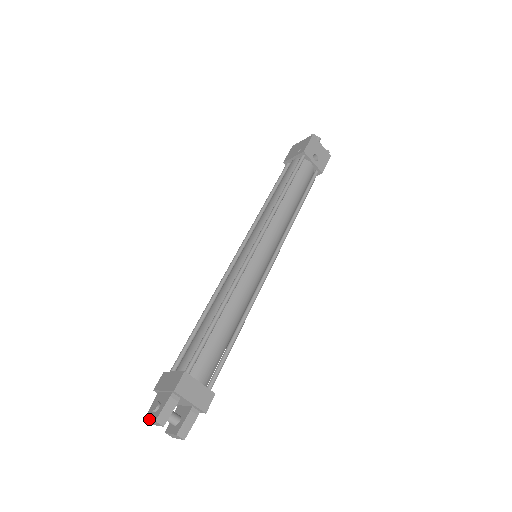
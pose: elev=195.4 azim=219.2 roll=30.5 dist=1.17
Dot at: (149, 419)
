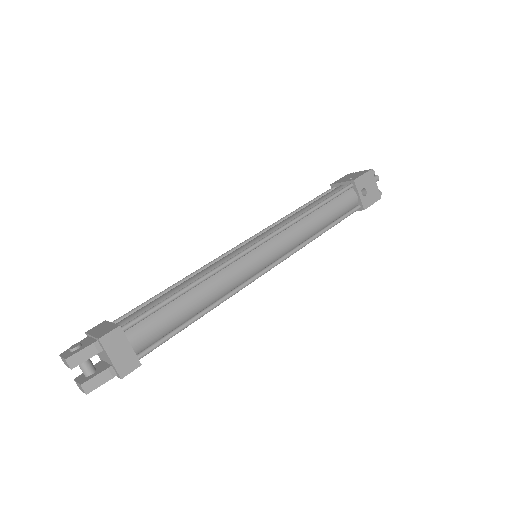
Dot at: (62, 356)
